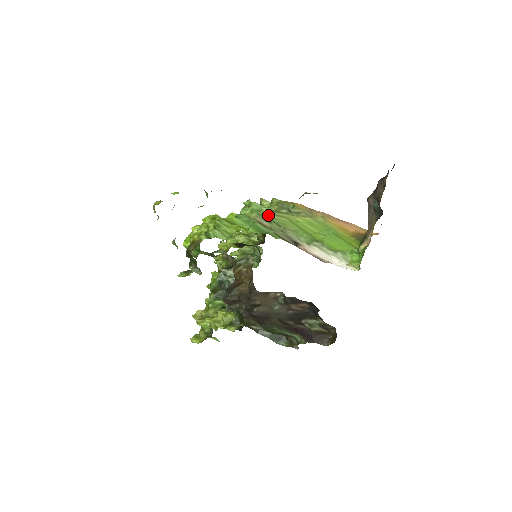
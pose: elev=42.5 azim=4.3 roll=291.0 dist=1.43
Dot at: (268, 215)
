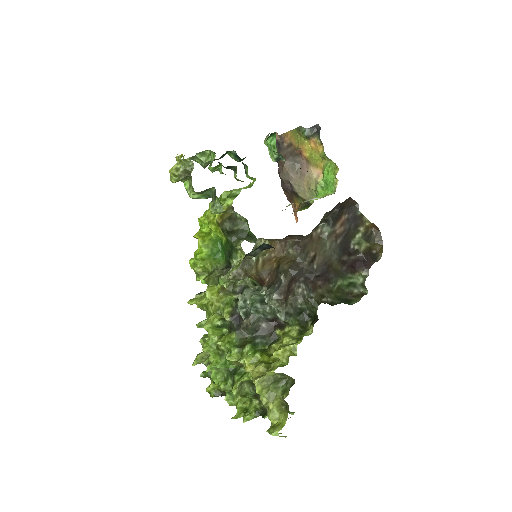
Dot at: occluded
